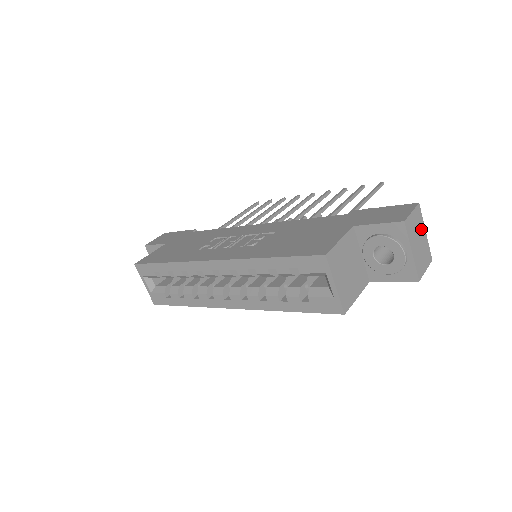
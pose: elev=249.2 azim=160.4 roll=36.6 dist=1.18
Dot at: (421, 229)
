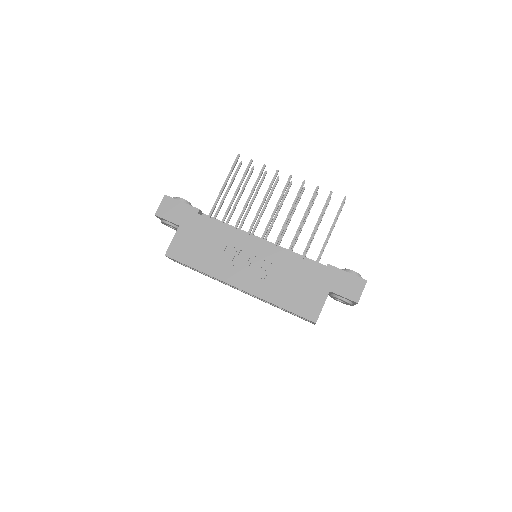
Dot at: occluded
